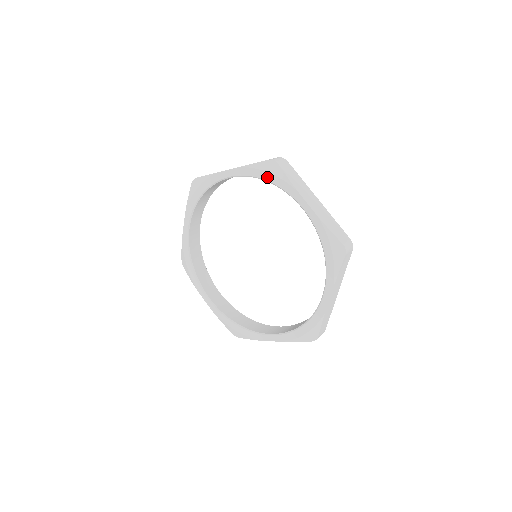
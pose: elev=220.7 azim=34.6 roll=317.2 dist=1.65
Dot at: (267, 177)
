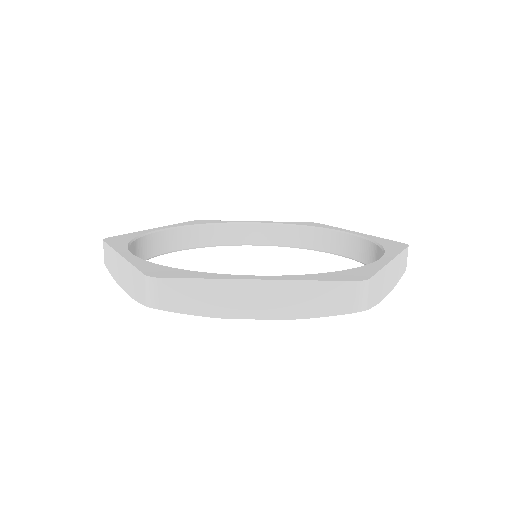
Dot at: occluded
